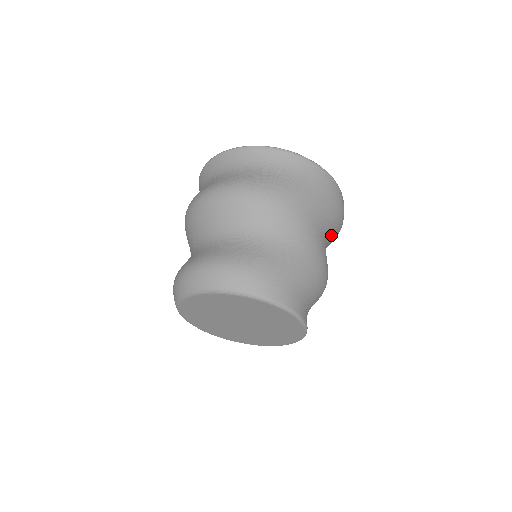
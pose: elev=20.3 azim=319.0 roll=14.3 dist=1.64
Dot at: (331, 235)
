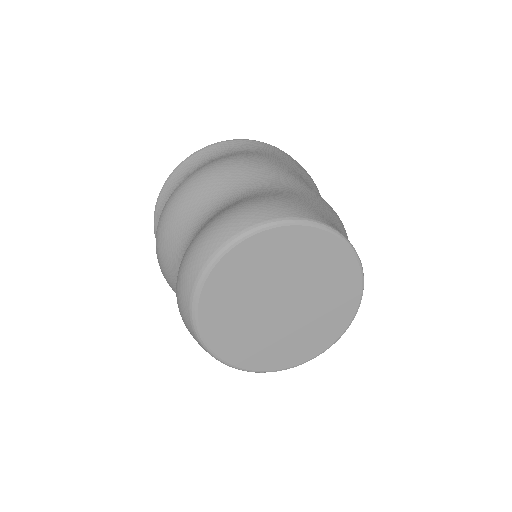
Dot at: occluded
